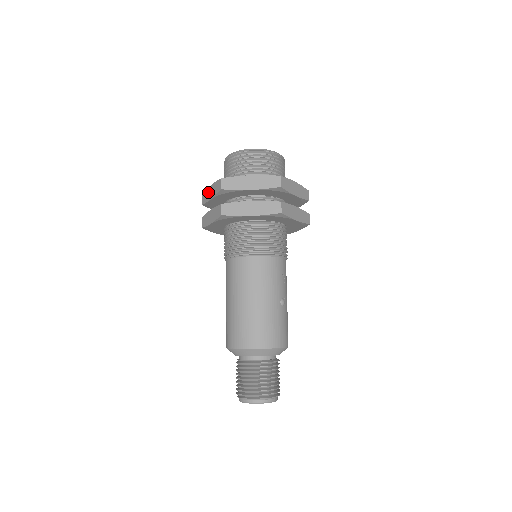
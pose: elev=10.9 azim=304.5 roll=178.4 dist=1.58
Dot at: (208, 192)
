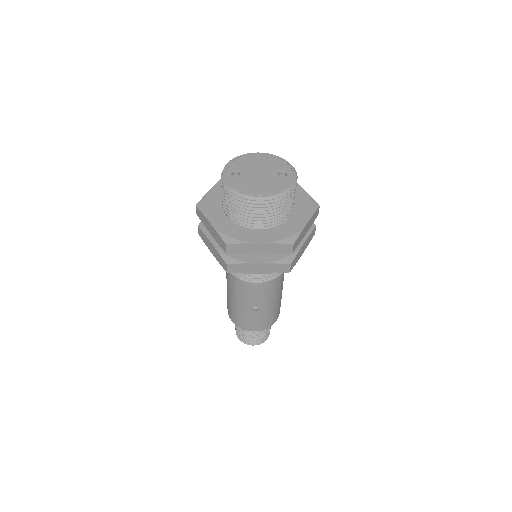
Dot at: occluded
